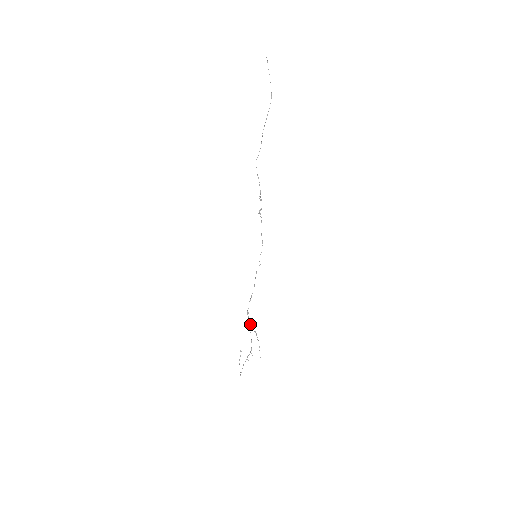
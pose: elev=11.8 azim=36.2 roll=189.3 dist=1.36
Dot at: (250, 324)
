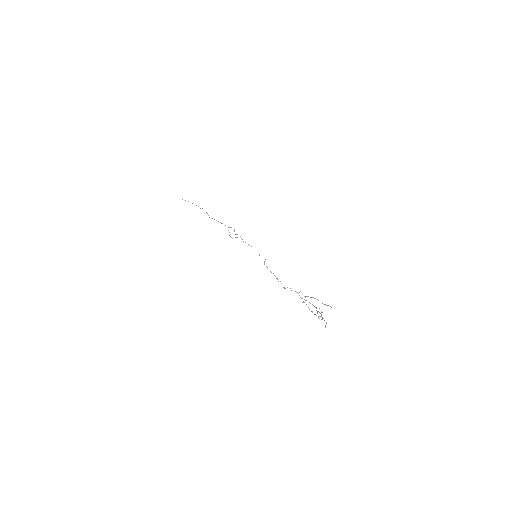
Dot at: occluded
